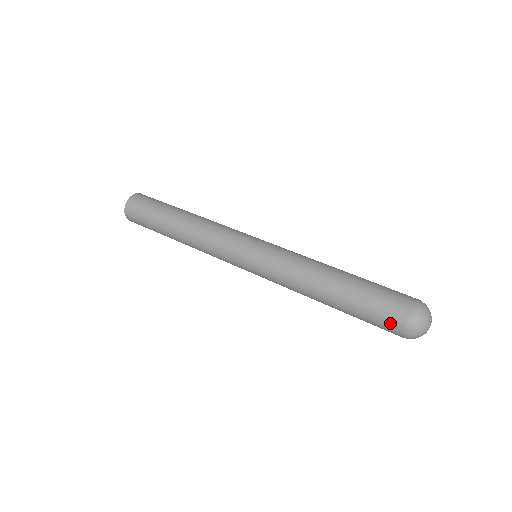
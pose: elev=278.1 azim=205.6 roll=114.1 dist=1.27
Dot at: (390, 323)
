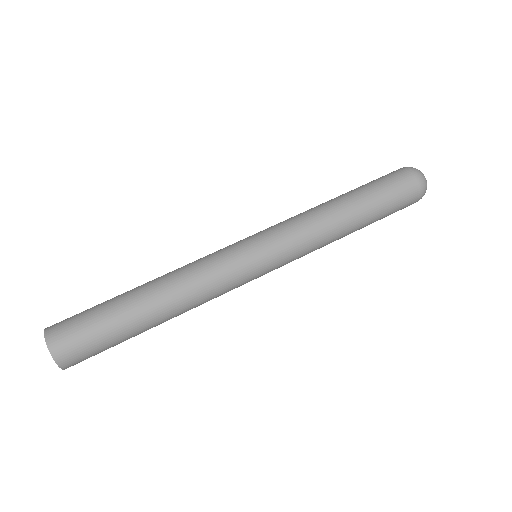
Dot at: (409, 190)
